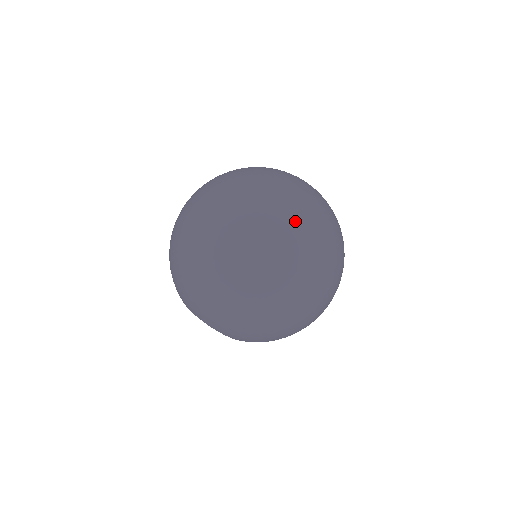
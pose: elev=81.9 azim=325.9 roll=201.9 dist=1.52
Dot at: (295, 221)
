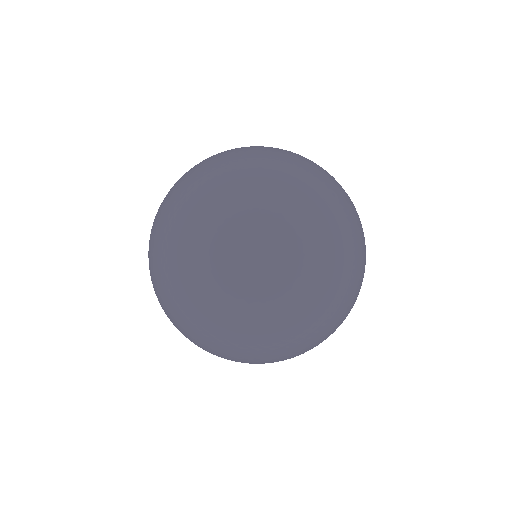
Dot at: (236, 244)
